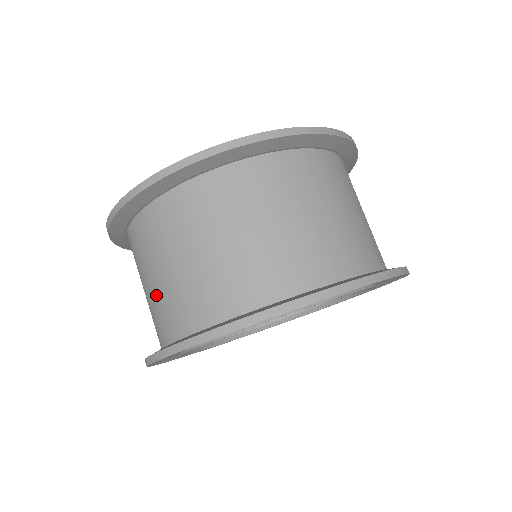
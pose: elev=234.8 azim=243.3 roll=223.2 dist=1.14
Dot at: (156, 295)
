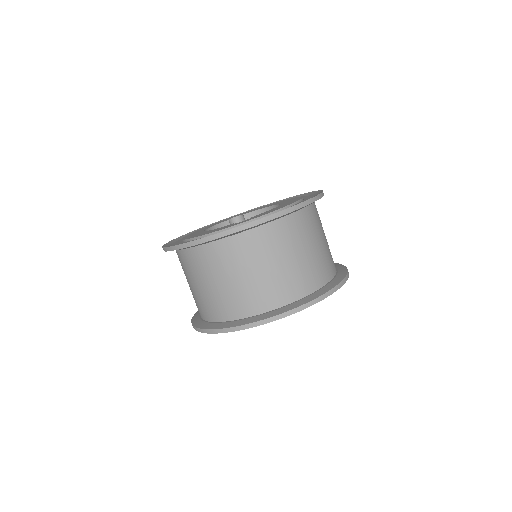
Dot at: (194, 294)
